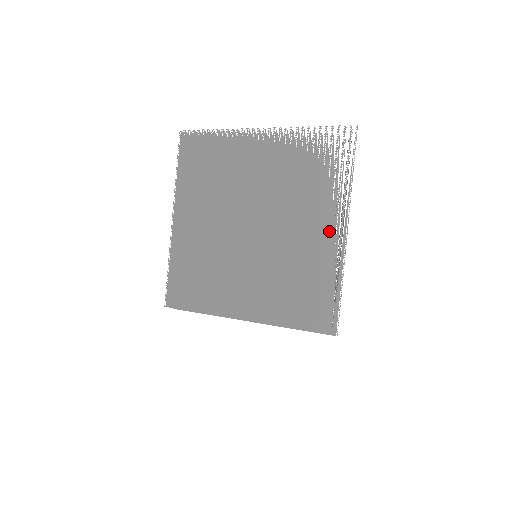
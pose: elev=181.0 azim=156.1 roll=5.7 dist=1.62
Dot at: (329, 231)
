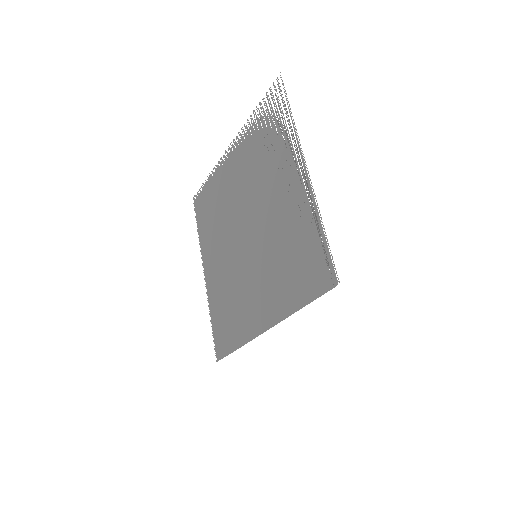
Dot at: (294, 180)
